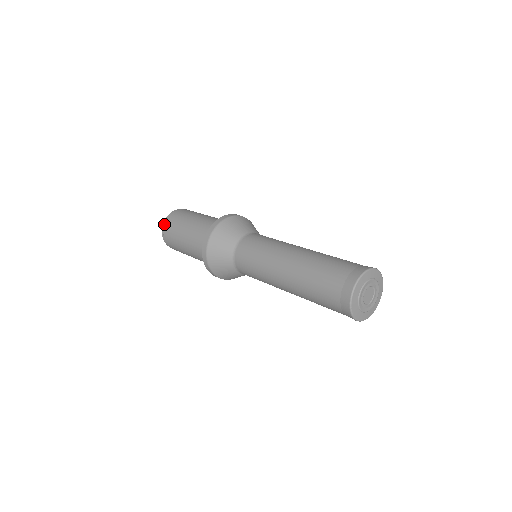
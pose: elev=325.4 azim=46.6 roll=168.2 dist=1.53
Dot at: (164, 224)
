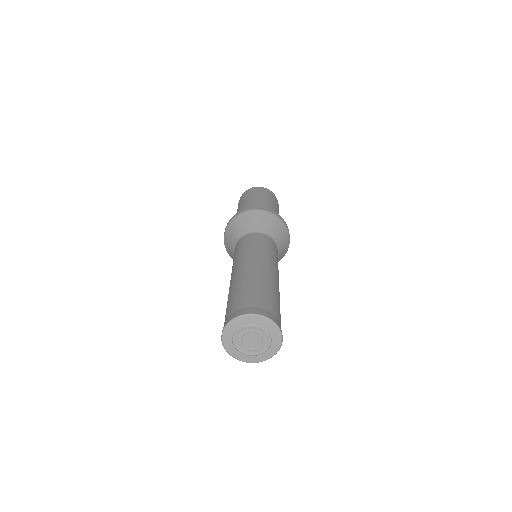
Dot at: (242, 195)
